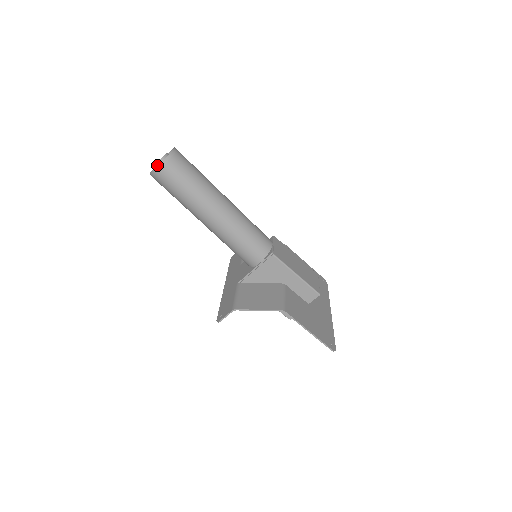
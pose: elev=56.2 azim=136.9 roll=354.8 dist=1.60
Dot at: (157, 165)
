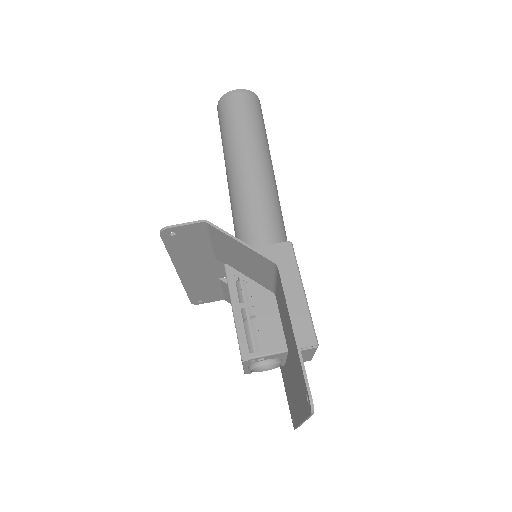
Dot at: occluded
